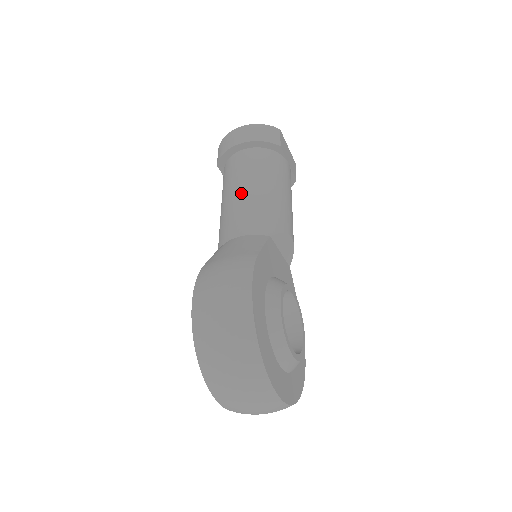
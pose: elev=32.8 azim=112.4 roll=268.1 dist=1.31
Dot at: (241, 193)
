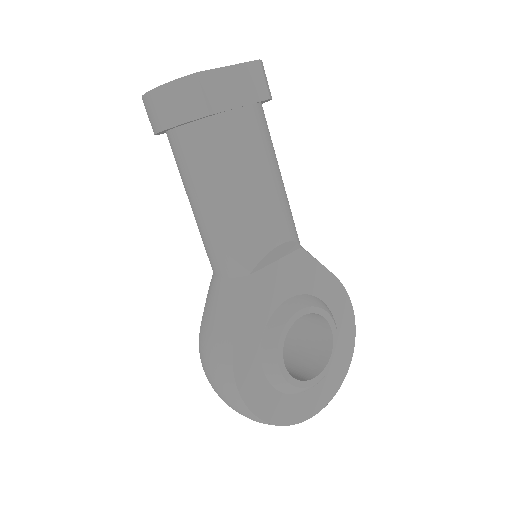
Dot at: (198, 213)
